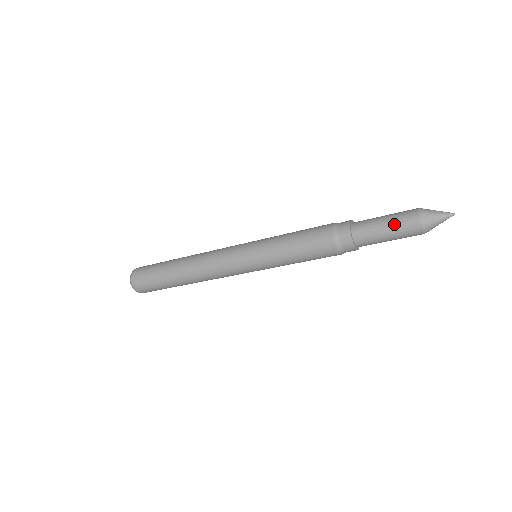
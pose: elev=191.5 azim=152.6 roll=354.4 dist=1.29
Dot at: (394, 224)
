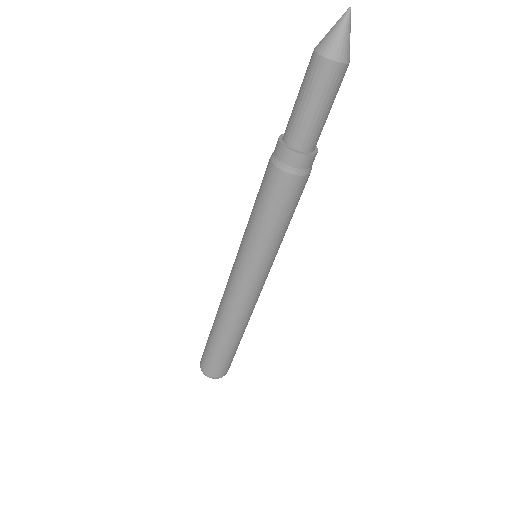
Dot at: (301, 86)
